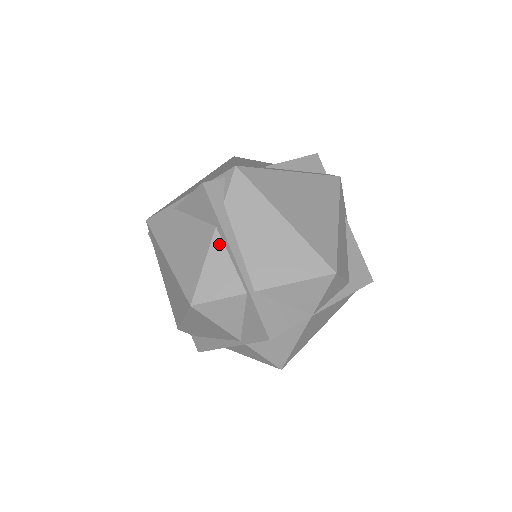
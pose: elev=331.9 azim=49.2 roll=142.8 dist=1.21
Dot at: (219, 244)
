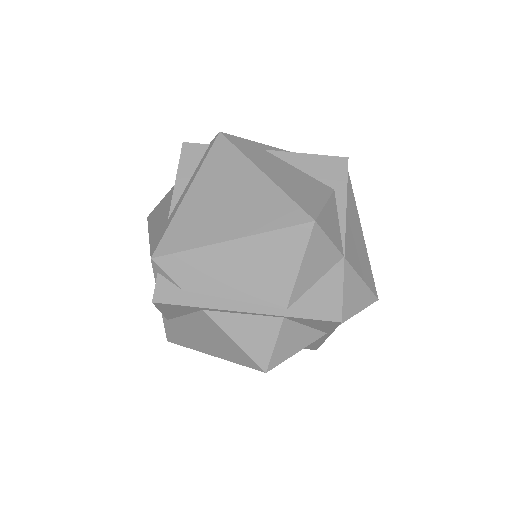
Dot at: (221, 317)
